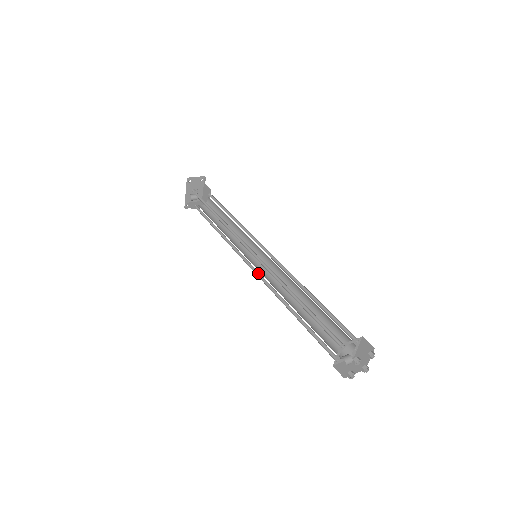
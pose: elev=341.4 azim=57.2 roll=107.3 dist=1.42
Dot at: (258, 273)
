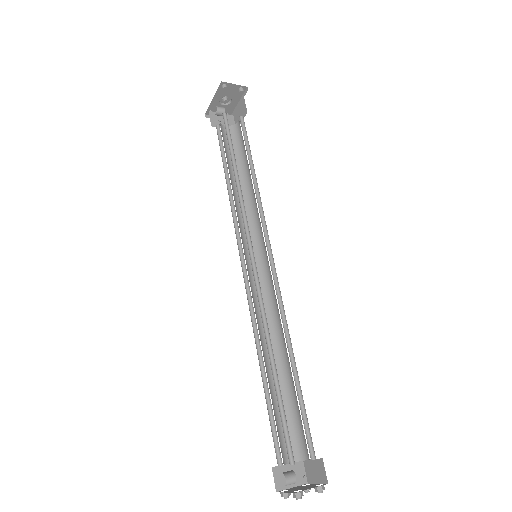
Dot at: (248, 281)
